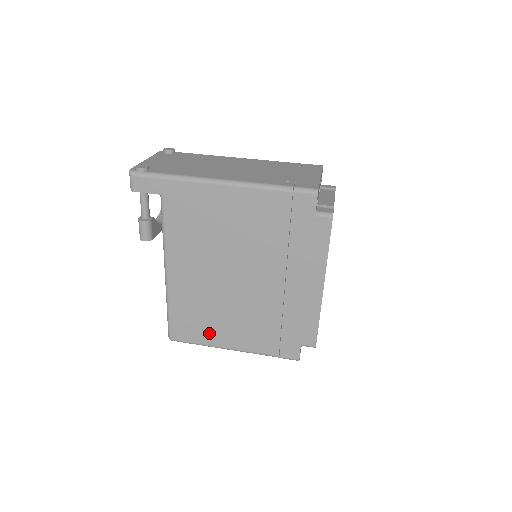
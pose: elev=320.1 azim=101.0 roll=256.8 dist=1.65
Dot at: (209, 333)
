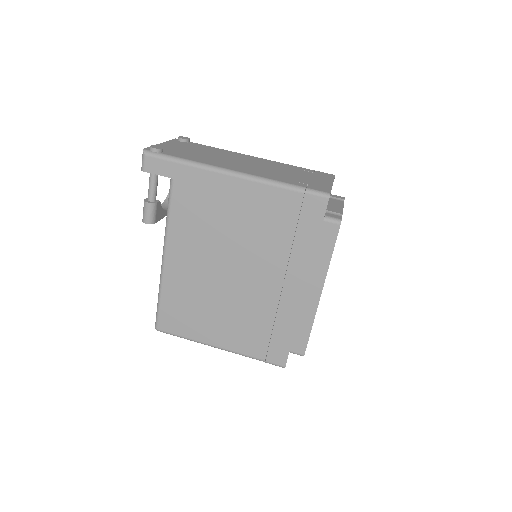
Dot at: (197, 327)
